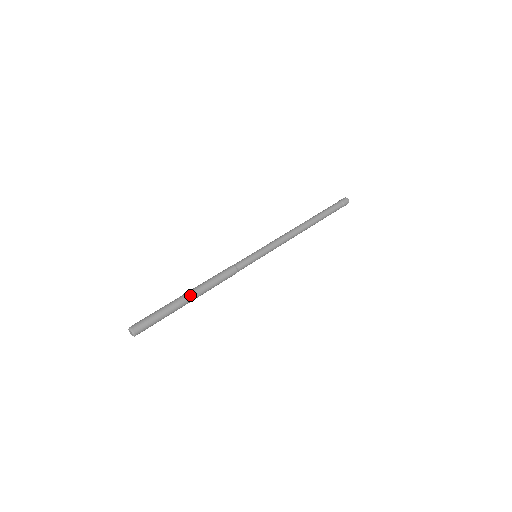
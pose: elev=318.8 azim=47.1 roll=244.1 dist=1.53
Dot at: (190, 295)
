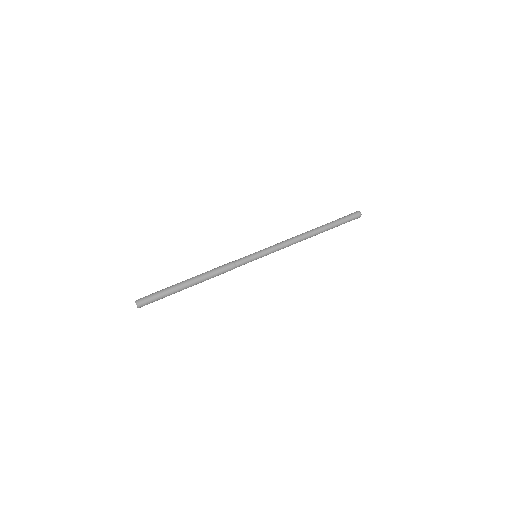
Dot at: (190, 284)
